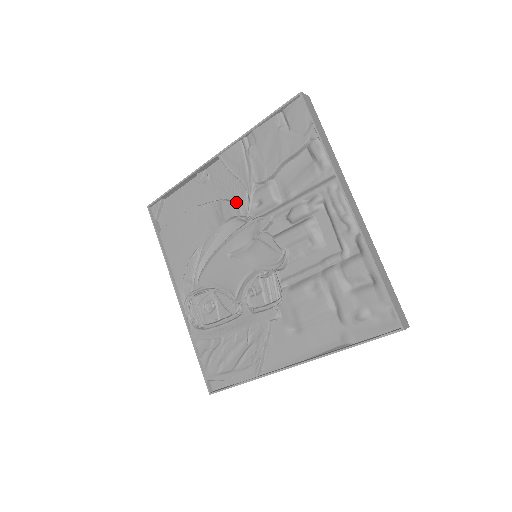
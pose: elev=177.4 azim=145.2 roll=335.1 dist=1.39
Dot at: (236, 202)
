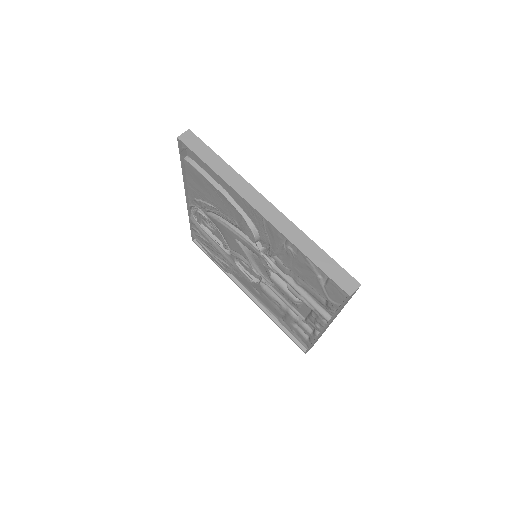
Dot at: (259, 235)
